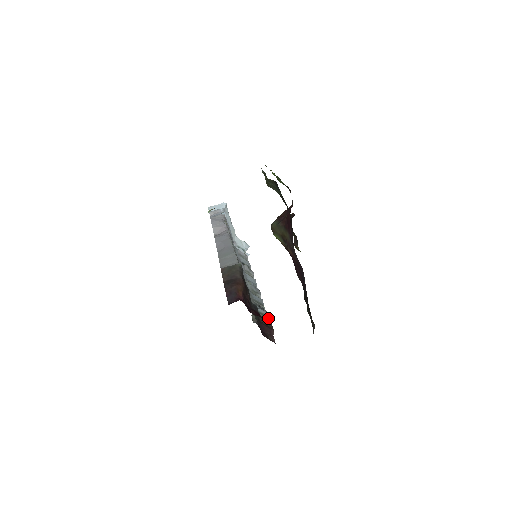
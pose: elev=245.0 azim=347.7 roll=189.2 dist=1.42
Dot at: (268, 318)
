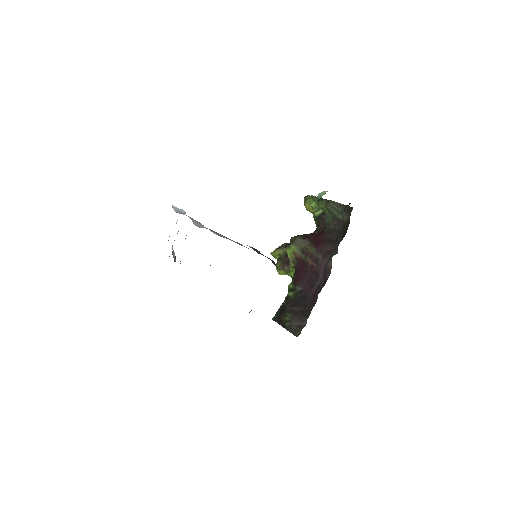
Dot at: occluded
